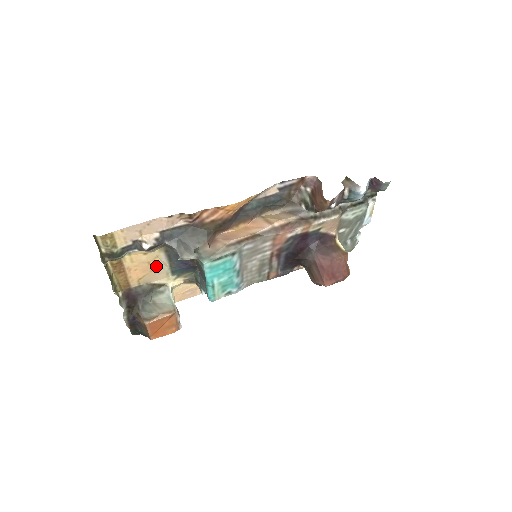
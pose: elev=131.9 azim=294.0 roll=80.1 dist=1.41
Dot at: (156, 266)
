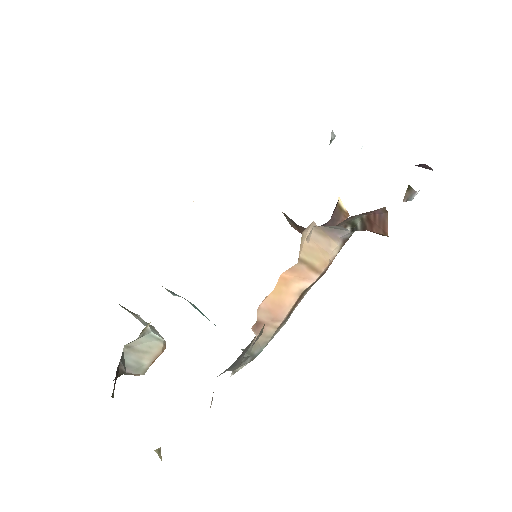
Dot at: occluded
